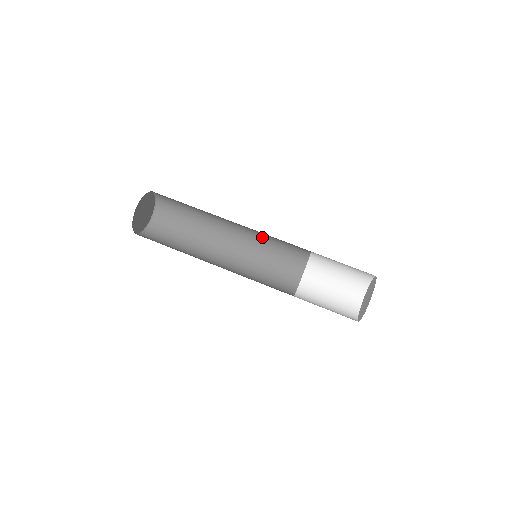
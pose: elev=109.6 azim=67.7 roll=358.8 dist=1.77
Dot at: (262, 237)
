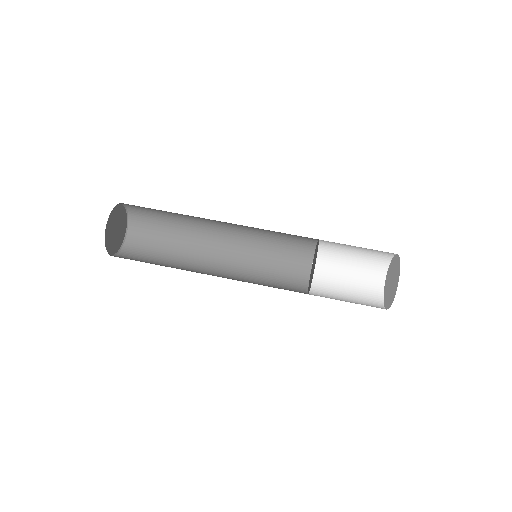
Dot at: (258, 230)
